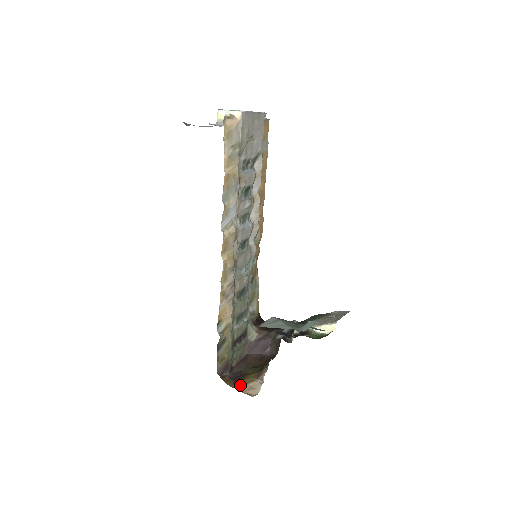
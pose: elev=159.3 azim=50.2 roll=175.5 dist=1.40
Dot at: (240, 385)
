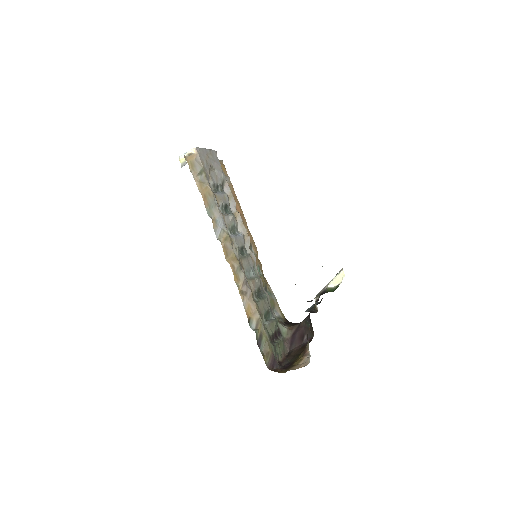
Dot at: (292, 367)
